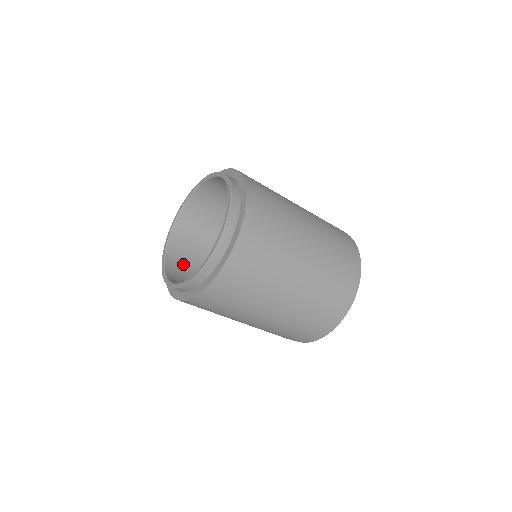
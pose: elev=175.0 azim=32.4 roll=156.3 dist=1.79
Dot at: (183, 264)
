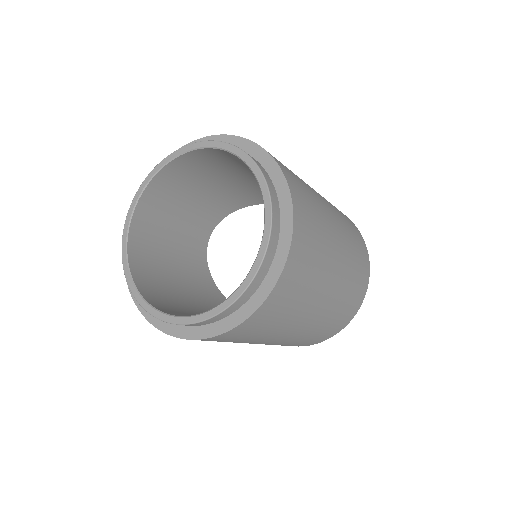
Dot at: (150, 260)
